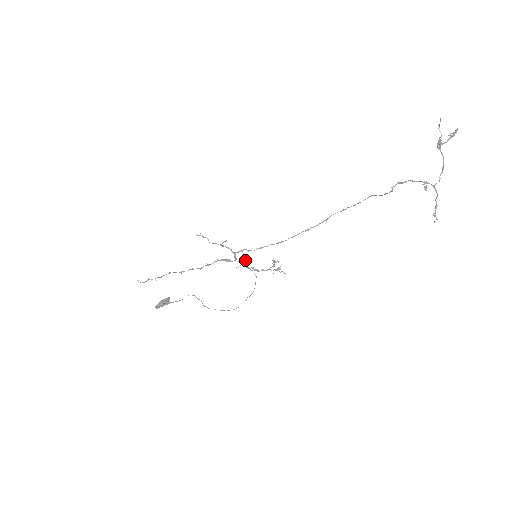
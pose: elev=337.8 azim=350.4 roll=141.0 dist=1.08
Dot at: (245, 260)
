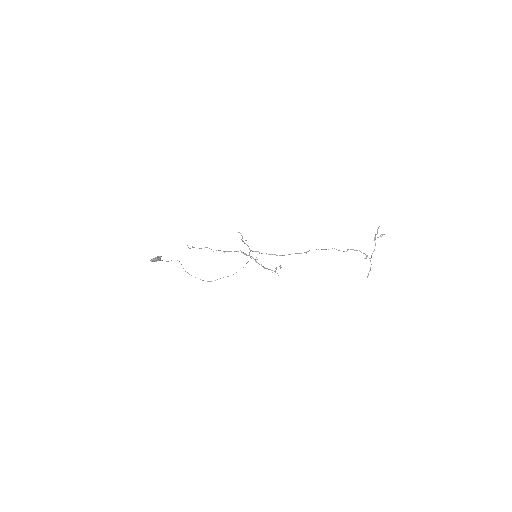
Dot at: occluded
